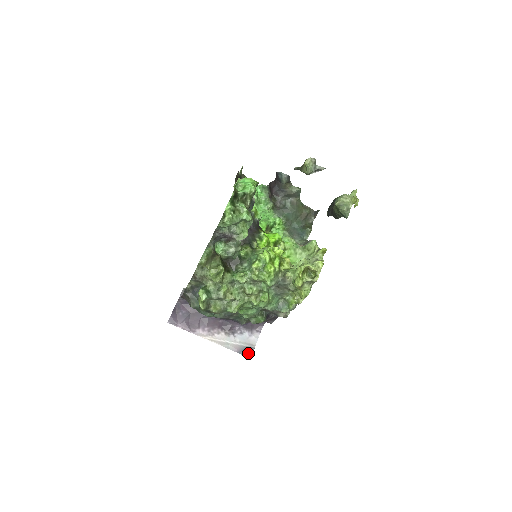
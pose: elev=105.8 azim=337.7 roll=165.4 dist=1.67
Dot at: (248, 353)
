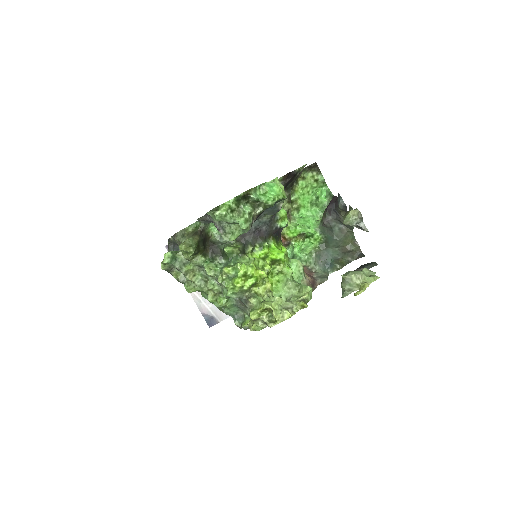
Dot at: (211, 322)
